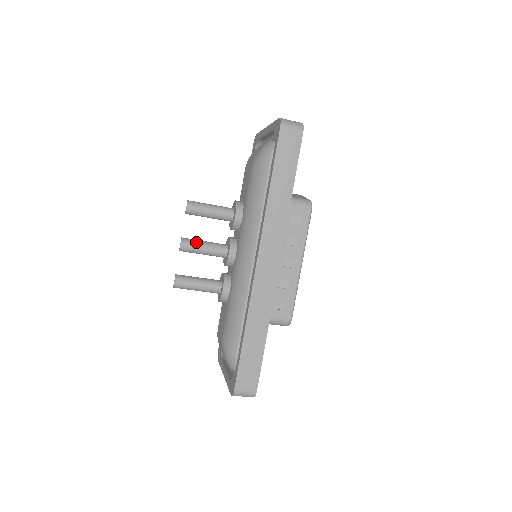
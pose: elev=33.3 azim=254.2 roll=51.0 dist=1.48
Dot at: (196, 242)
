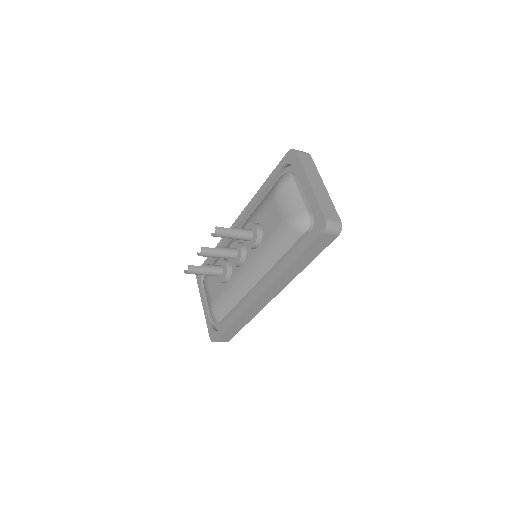
Dot at: (213, 252)
